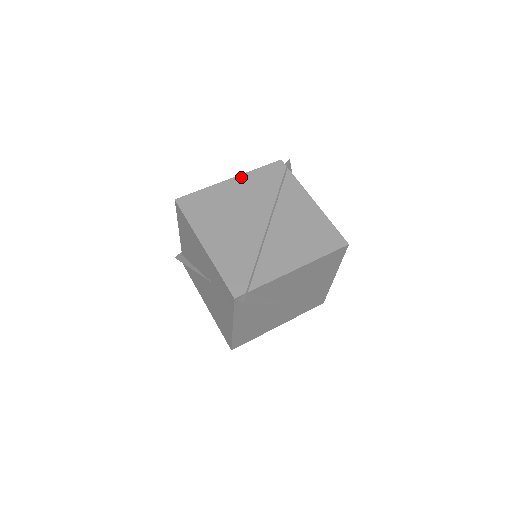
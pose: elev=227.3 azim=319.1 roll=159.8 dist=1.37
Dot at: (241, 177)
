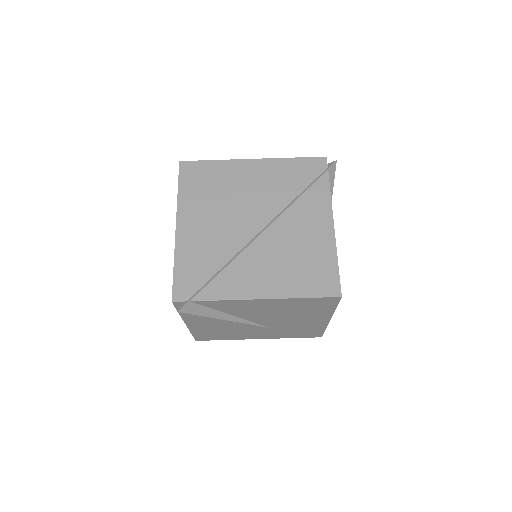
Dot at: (266, 161)
